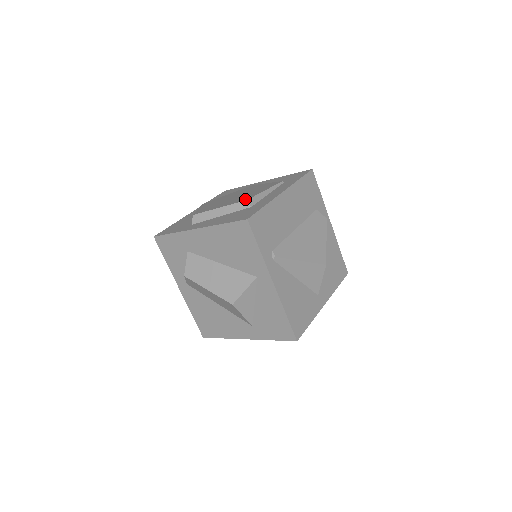
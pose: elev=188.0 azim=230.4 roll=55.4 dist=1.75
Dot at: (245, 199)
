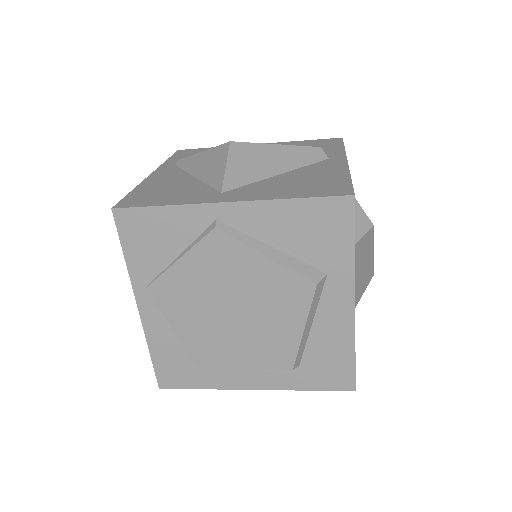
Dot at: occluded
